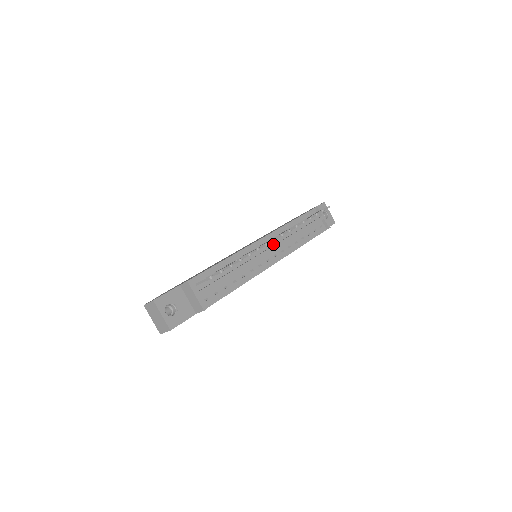
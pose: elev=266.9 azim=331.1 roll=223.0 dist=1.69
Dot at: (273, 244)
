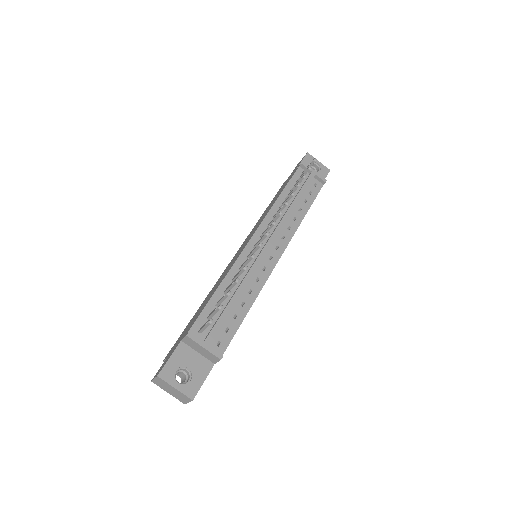
Dot at: (269, 235)
